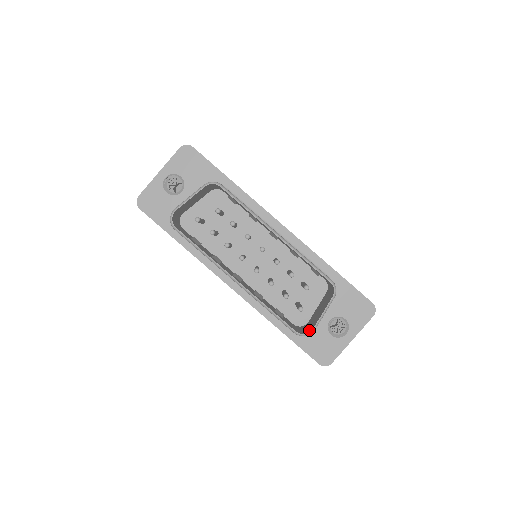
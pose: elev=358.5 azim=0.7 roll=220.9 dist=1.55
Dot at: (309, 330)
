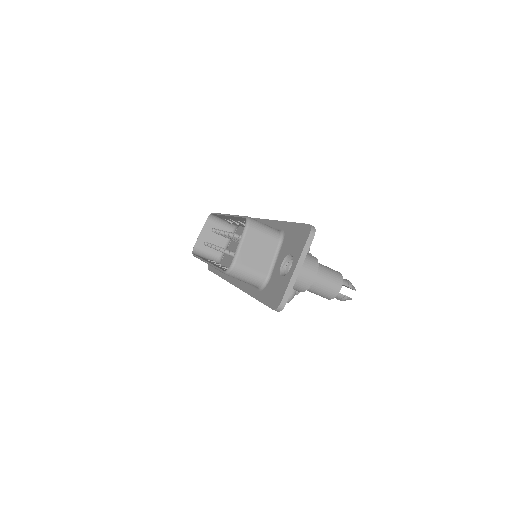
Dot at: (236, 267)
